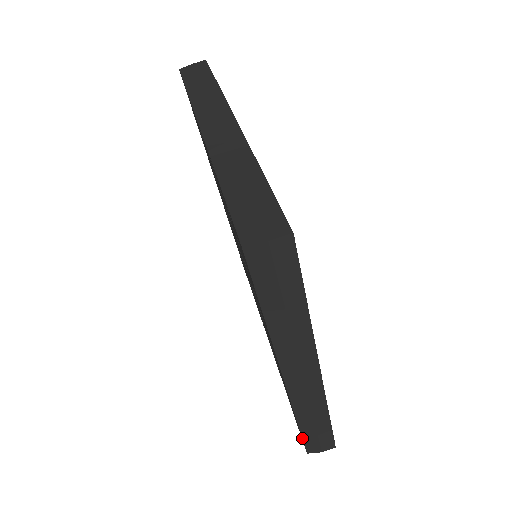
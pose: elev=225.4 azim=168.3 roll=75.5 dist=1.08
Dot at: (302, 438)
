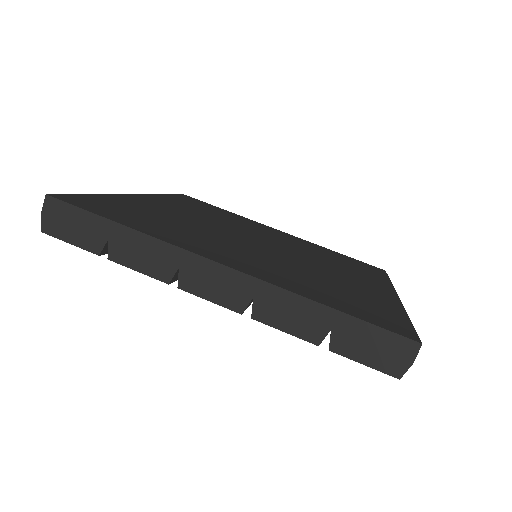
Dot at: occluded
